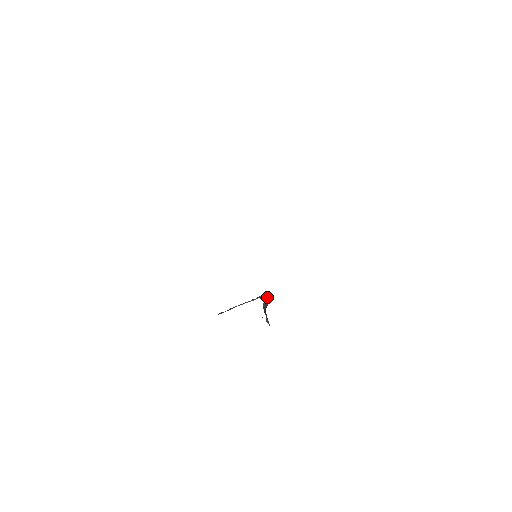
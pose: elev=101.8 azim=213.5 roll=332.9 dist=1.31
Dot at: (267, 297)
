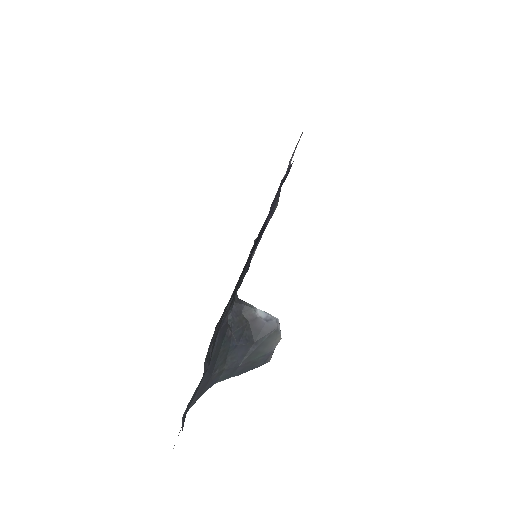
Dot at: (261, 310)
